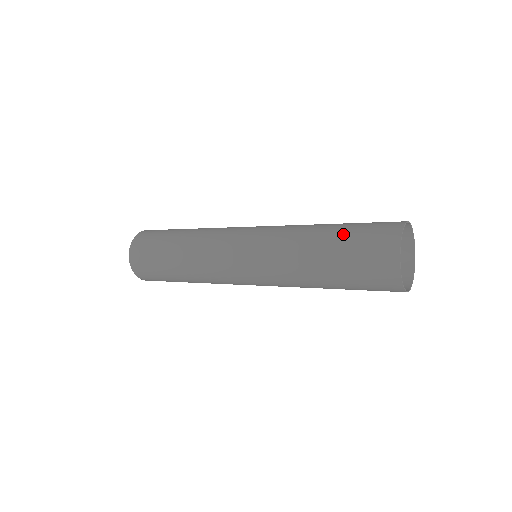
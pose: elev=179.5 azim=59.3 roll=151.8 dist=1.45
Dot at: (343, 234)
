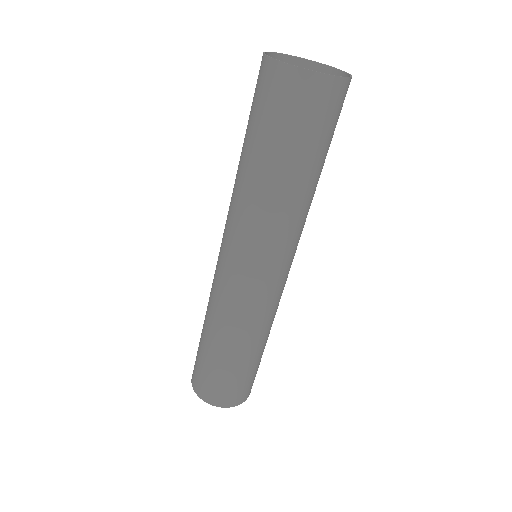
Dot at: occluded
